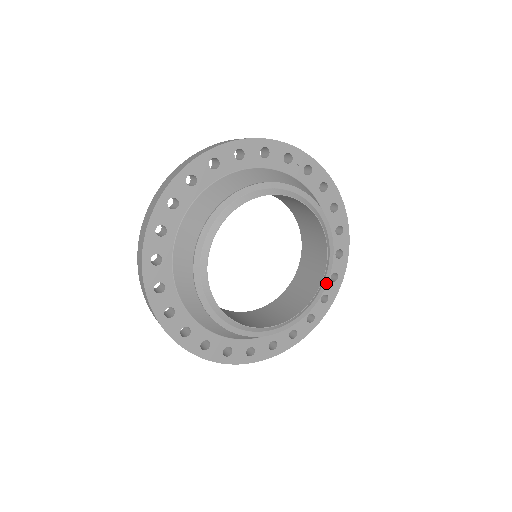
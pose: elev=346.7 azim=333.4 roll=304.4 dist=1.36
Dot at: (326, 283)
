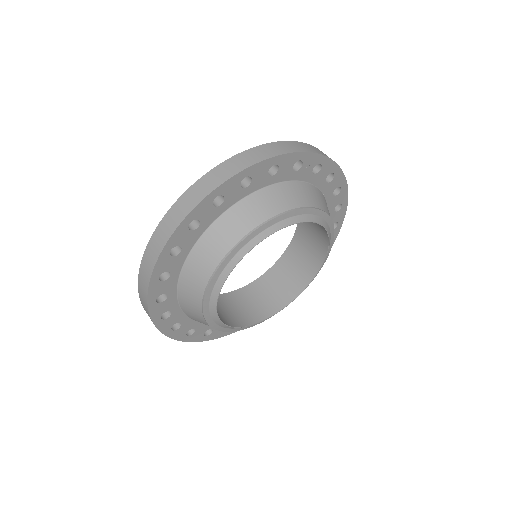
Dot at: occluded
